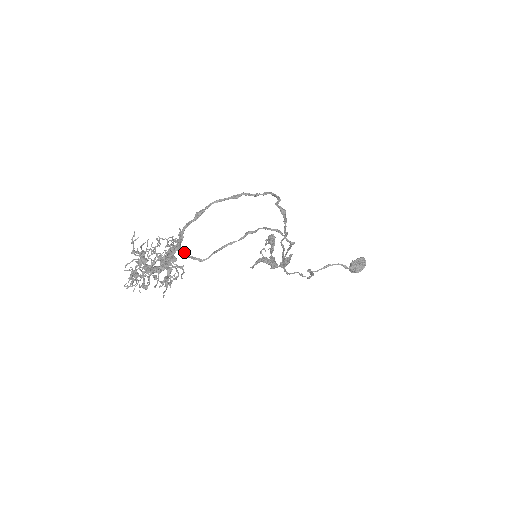
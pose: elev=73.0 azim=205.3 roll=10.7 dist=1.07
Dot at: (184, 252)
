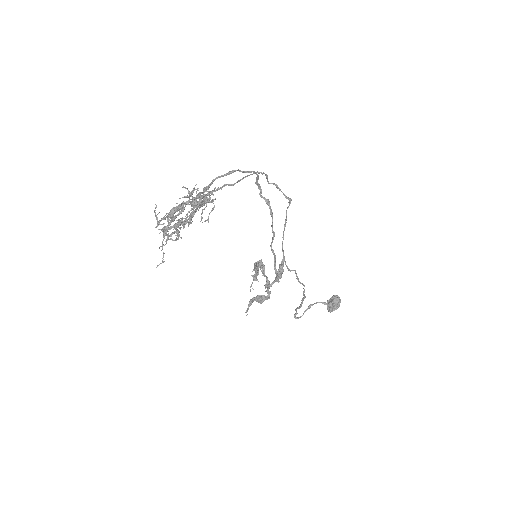
Dot at: occluded
